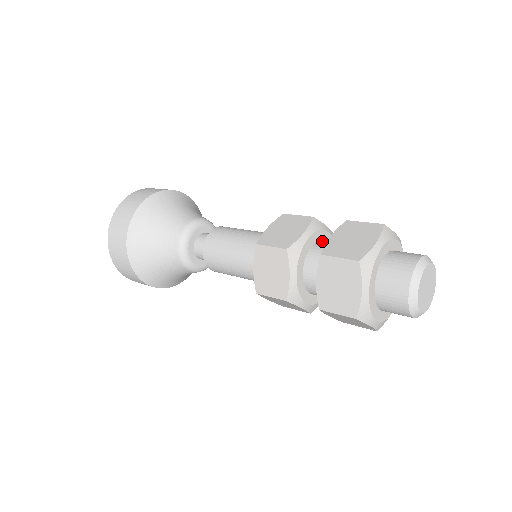
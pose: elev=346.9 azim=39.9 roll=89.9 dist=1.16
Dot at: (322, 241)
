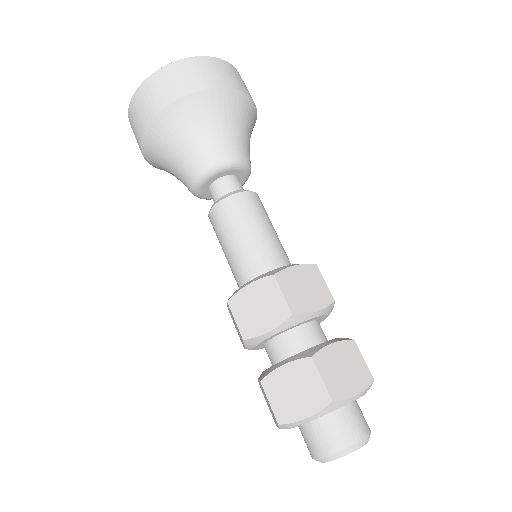
Dot at: (294, 332)
